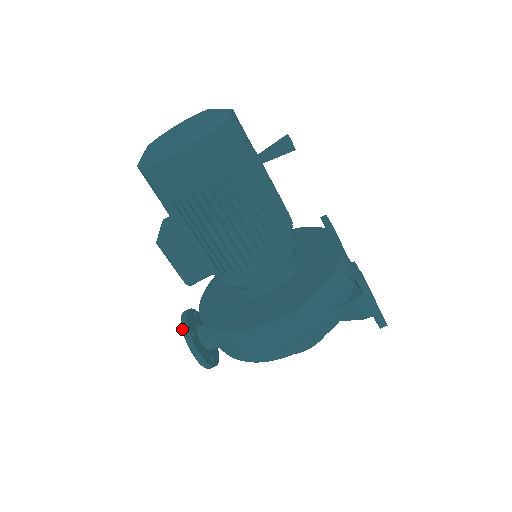
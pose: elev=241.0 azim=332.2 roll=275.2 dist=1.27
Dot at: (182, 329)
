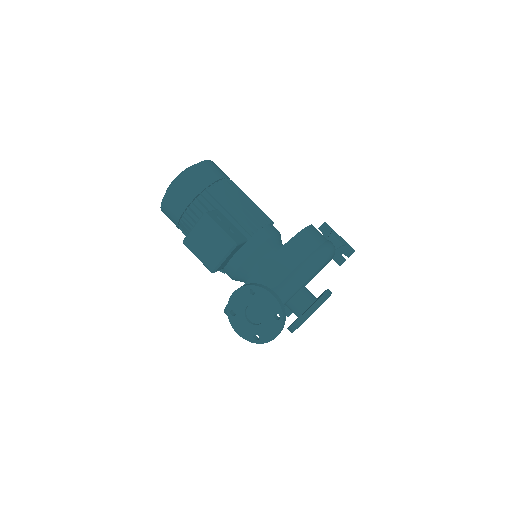
Dot at: (244, 286)
